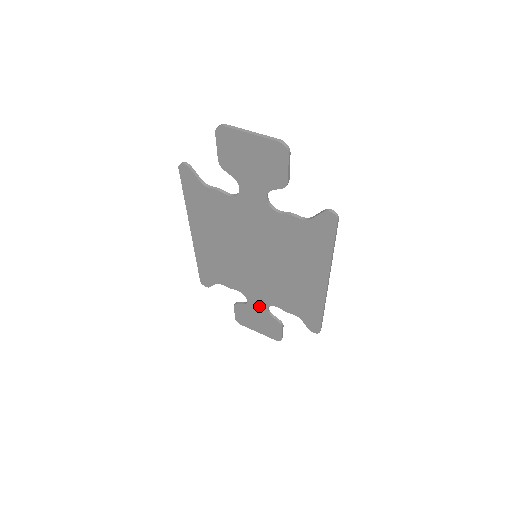
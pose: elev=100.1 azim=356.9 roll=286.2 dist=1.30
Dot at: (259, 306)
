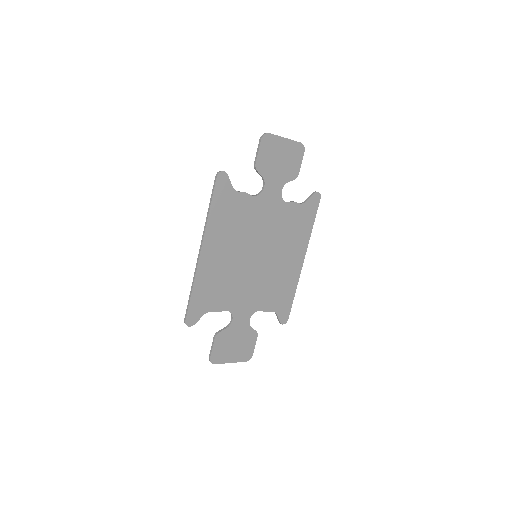
Dot at: (243, 320)
